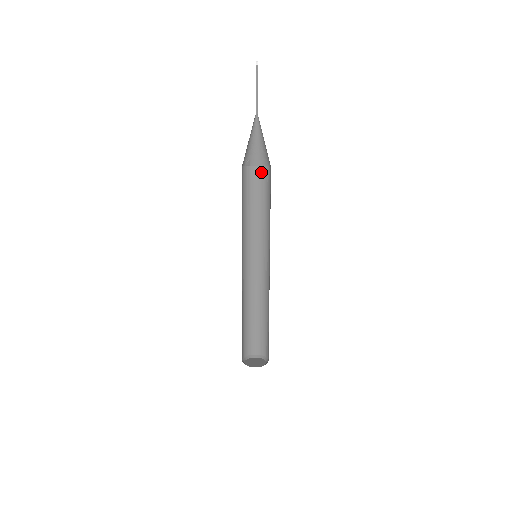
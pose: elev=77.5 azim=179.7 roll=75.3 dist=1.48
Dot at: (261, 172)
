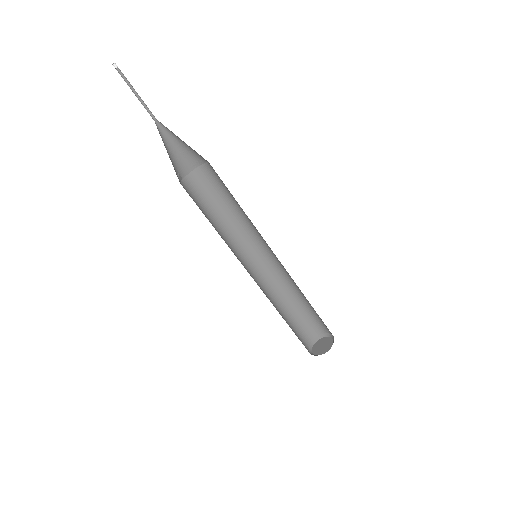
Dot at: (196, 176)
